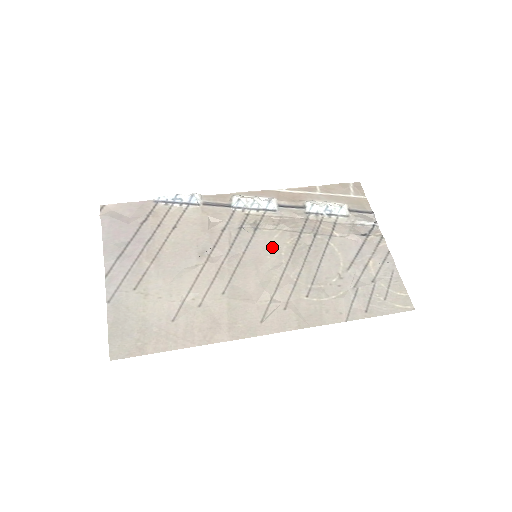
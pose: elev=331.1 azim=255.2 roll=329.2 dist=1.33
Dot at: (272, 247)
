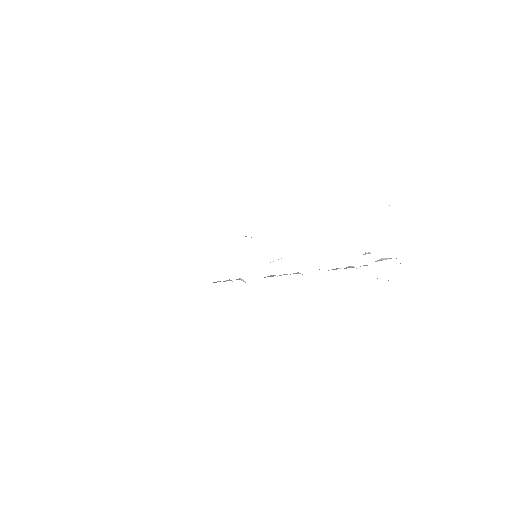
Dot at: occluded
